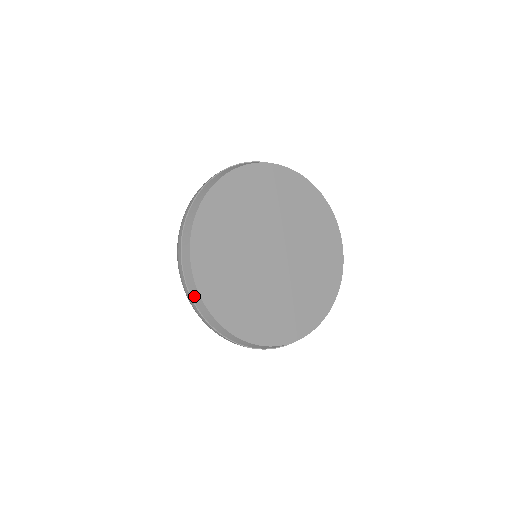
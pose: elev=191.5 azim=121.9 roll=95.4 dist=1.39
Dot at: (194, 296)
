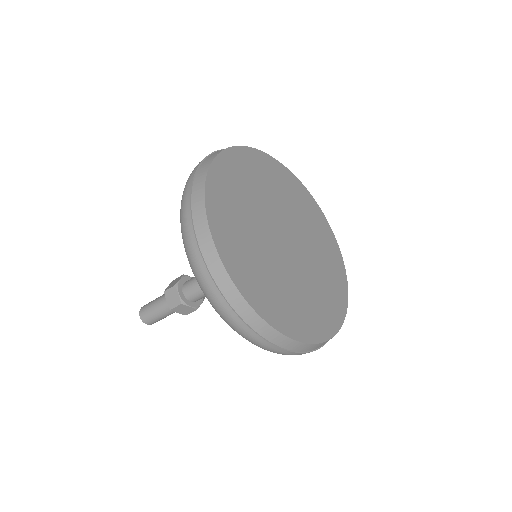
Dot at: (242, 311)
